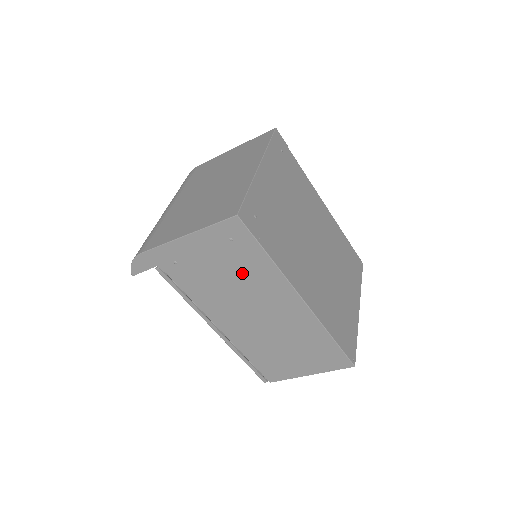
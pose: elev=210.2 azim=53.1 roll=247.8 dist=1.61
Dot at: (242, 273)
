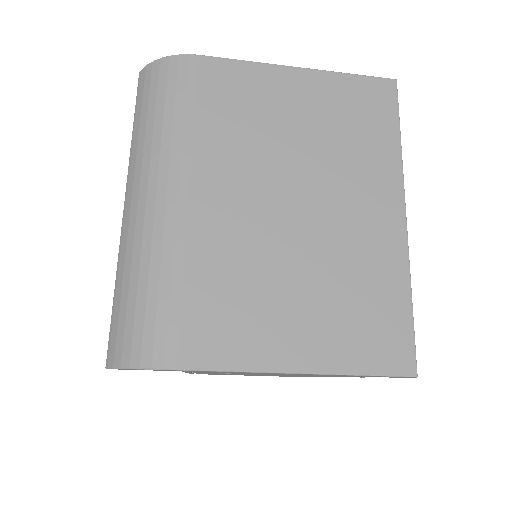
Dot at: occluded
